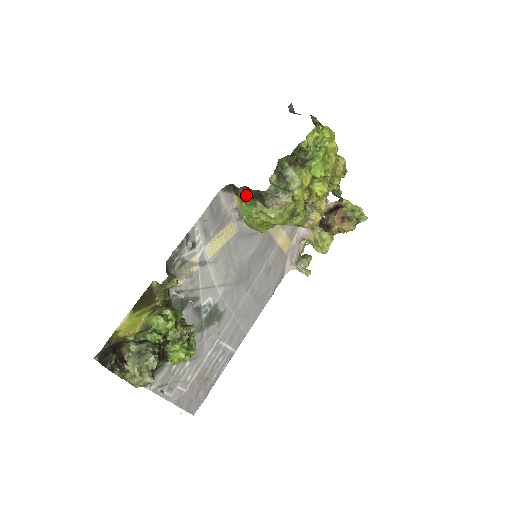
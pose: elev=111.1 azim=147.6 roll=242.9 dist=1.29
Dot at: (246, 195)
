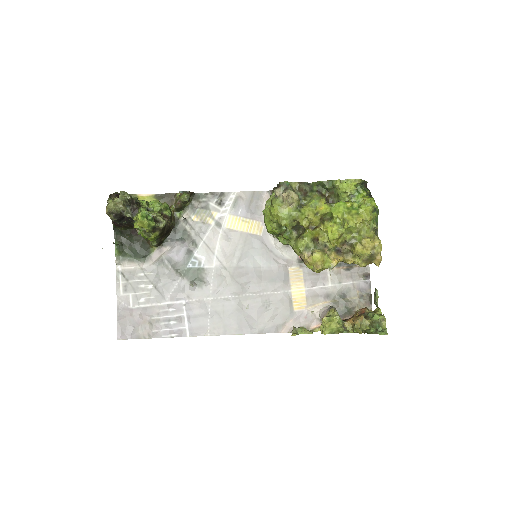
Dot at: occluded
